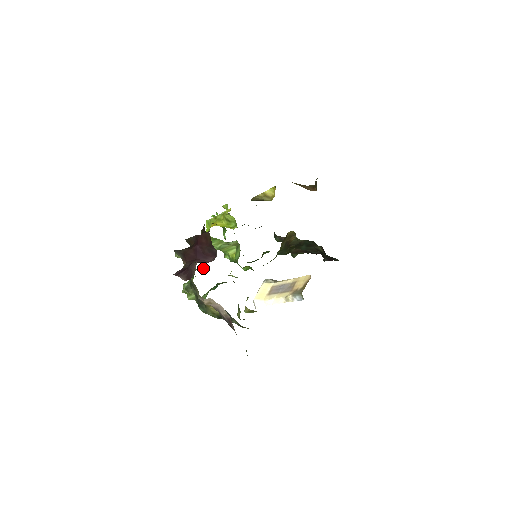
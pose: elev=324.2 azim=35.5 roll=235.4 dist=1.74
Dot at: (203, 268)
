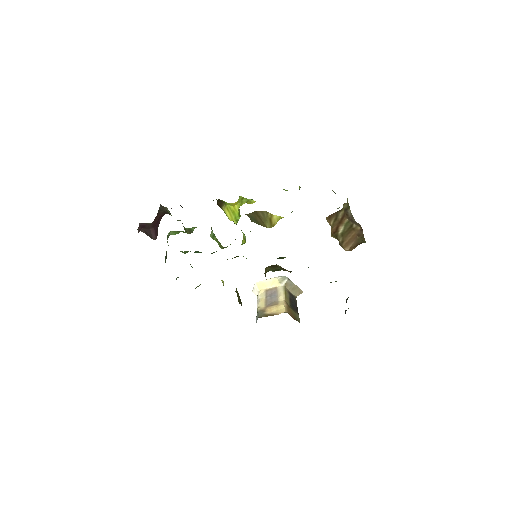
Dot at: (191, 232)
